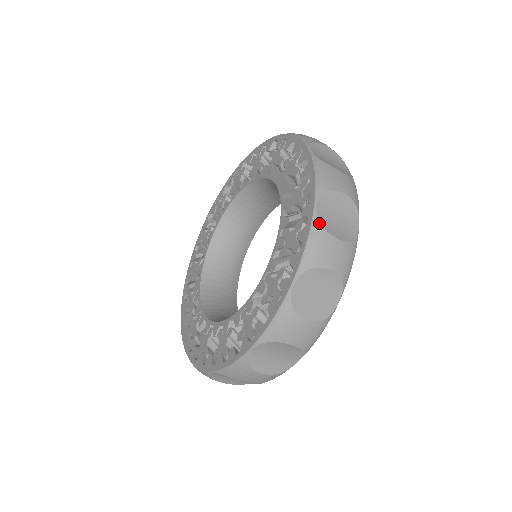
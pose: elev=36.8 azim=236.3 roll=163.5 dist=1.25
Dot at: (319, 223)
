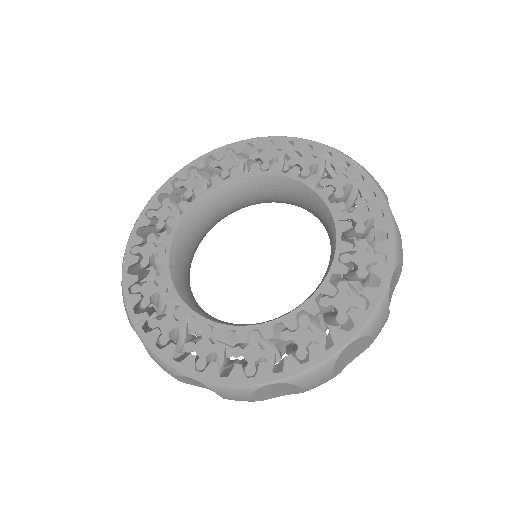
Dot at: (336, 360)
